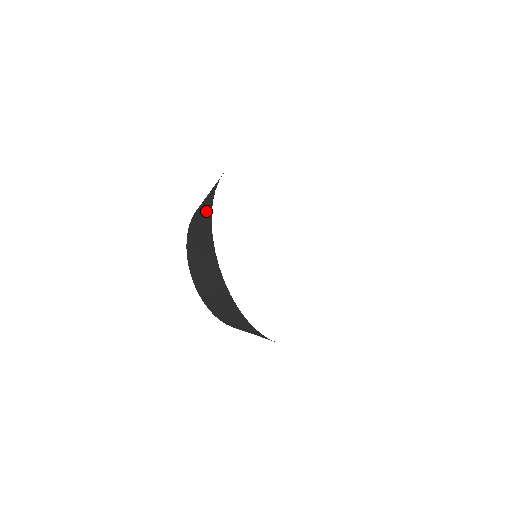
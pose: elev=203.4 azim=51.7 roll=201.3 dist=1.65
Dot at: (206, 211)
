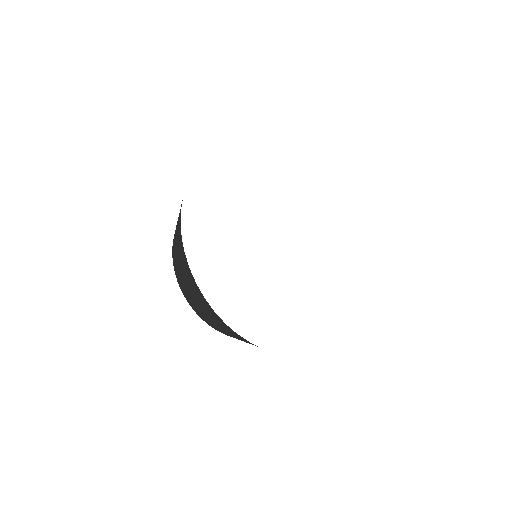
Dot at: occluded
